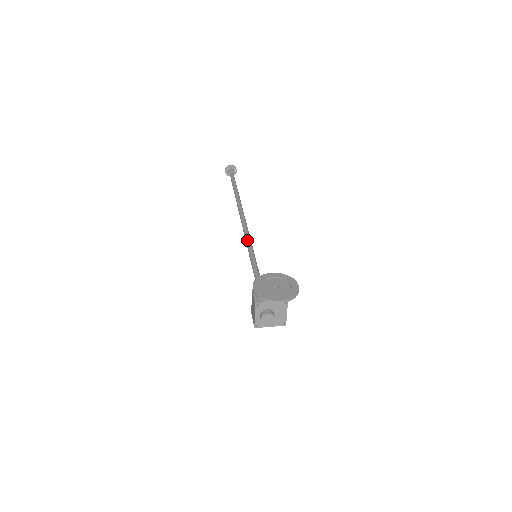
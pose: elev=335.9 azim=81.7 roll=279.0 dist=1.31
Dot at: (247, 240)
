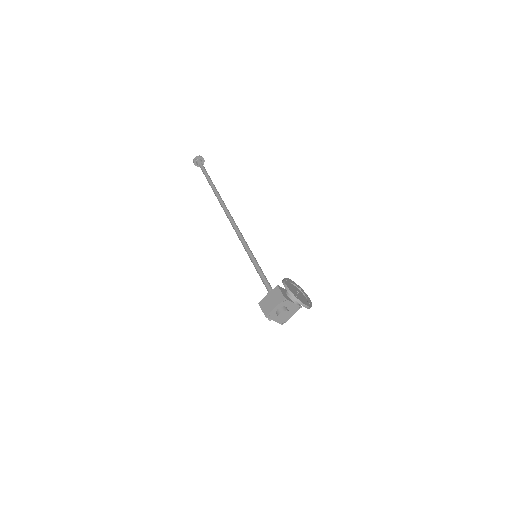
Dot at: (243, 237)
